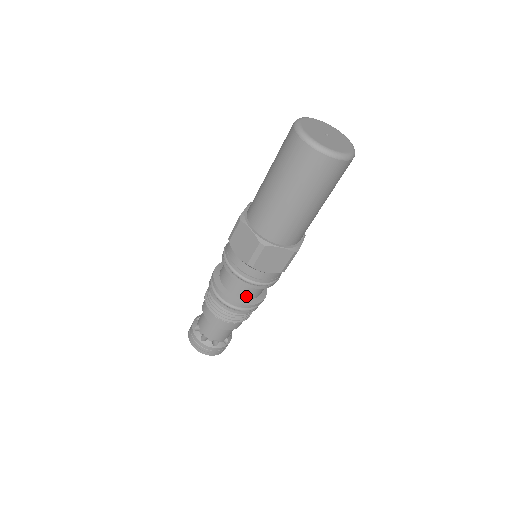
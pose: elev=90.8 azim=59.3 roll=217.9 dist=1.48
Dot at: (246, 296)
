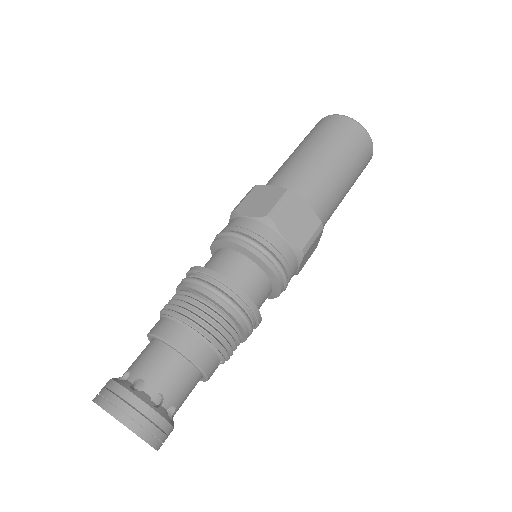
Dot at: (245, 287)
